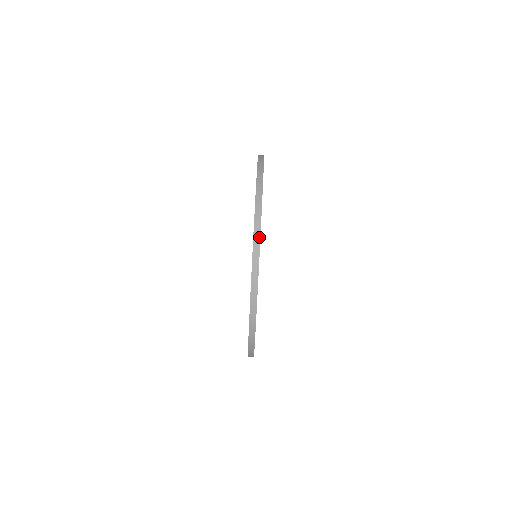
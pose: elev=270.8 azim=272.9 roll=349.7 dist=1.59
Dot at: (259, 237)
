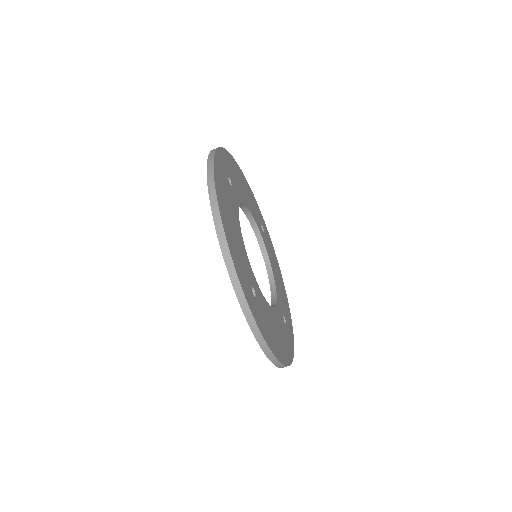
Dot at: (234, 270)
